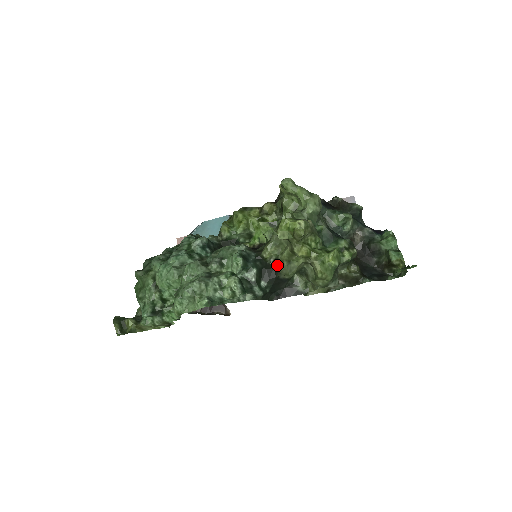
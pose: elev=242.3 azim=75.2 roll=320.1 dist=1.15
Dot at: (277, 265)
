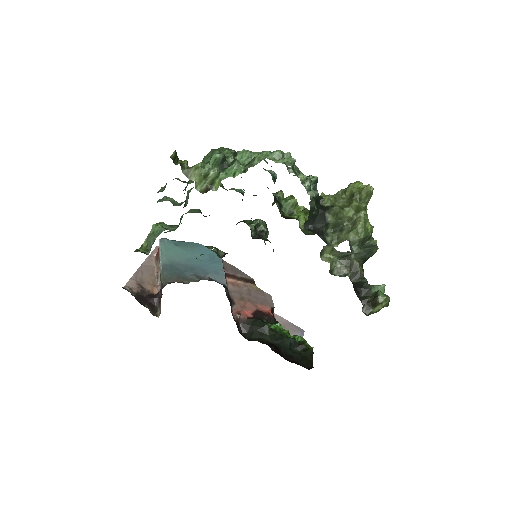
Dot at: (330, 206)
